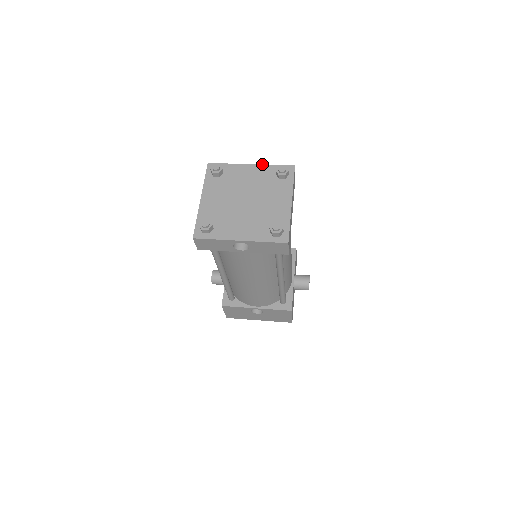
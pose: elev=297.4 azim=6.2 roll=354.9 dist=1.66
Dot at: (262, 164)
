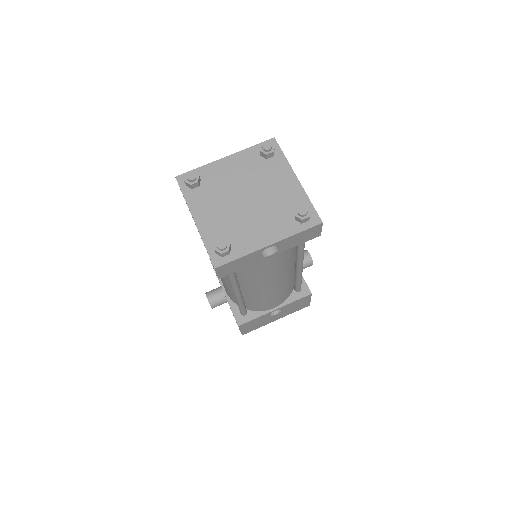
Dot at: occluded
